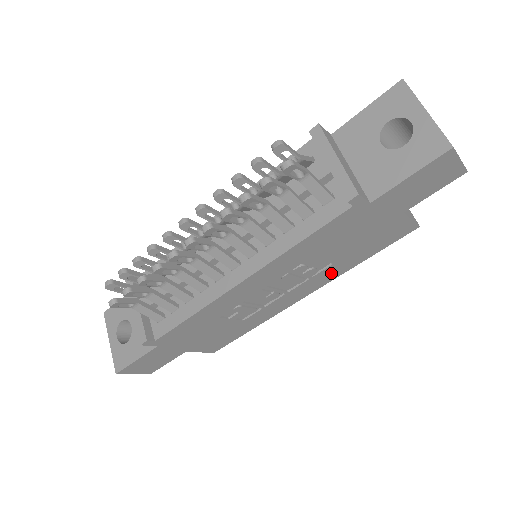
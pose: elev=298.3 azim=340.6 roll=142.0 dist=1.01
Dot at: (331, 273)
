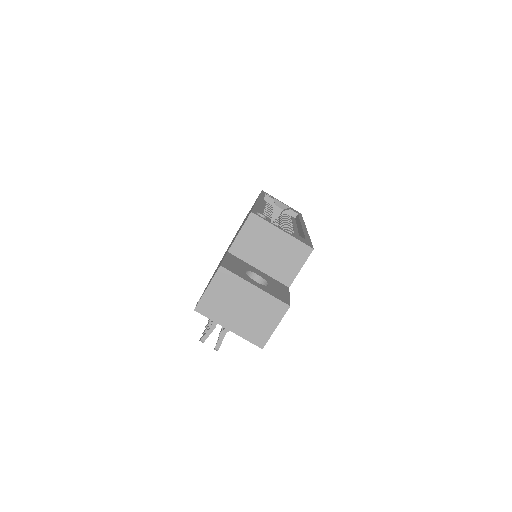
Dot at: occluded
